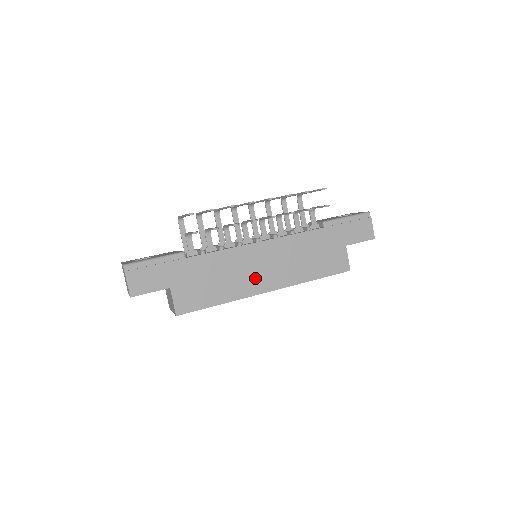
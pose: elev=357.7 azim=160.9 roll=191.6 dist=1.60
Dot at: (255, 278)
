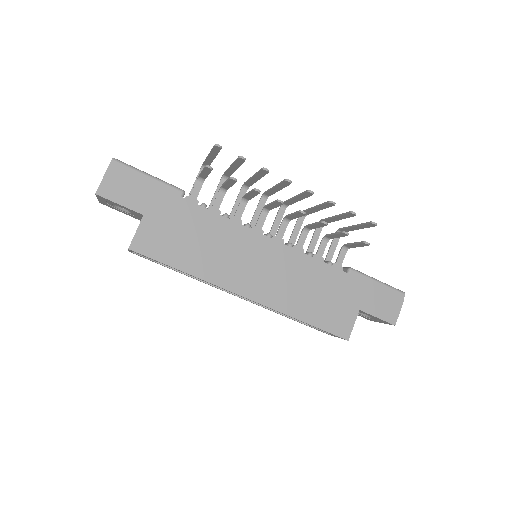
Dot at: (240, 272)
